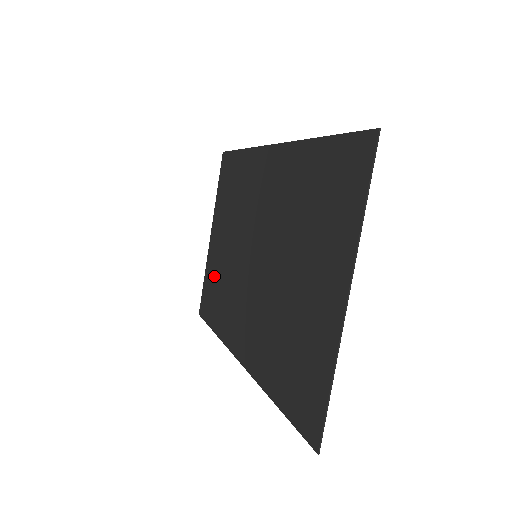
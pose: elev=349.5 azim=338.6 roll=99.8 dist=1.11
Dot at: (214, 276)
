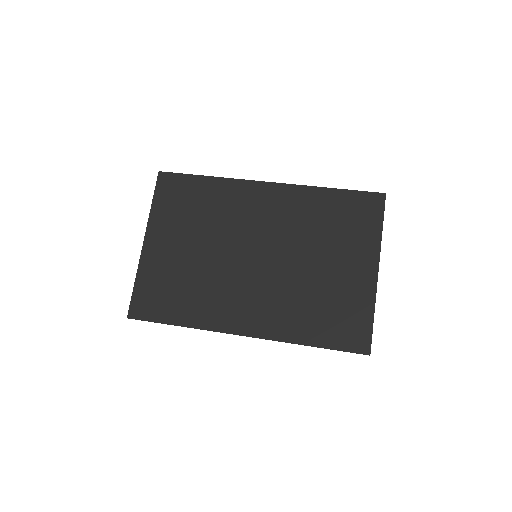
Dot at: (166, 278)
